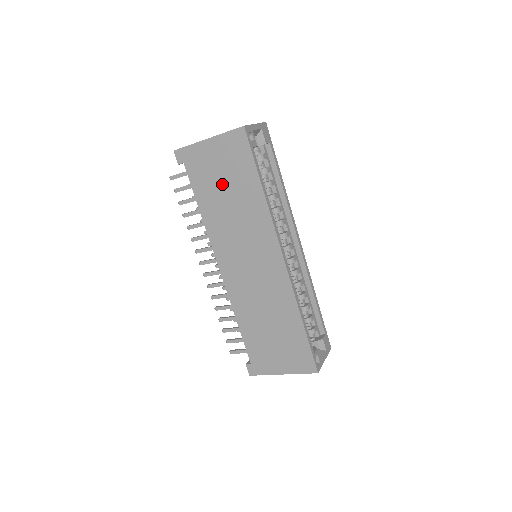
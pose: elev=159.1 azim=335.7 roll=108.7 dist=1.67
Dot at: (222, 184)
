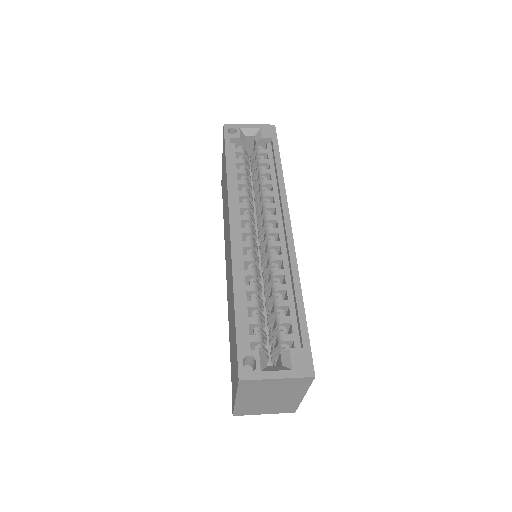
Dot at: occluded
